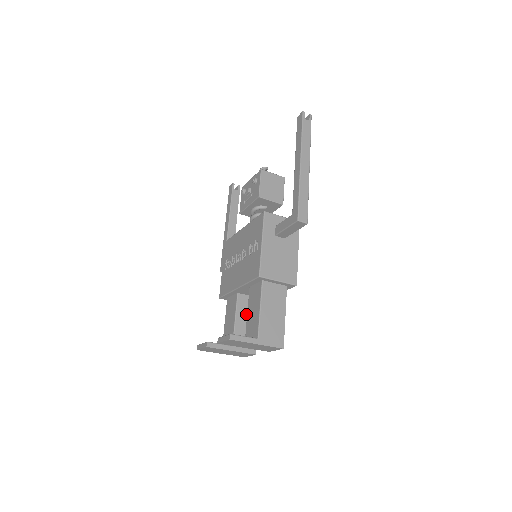
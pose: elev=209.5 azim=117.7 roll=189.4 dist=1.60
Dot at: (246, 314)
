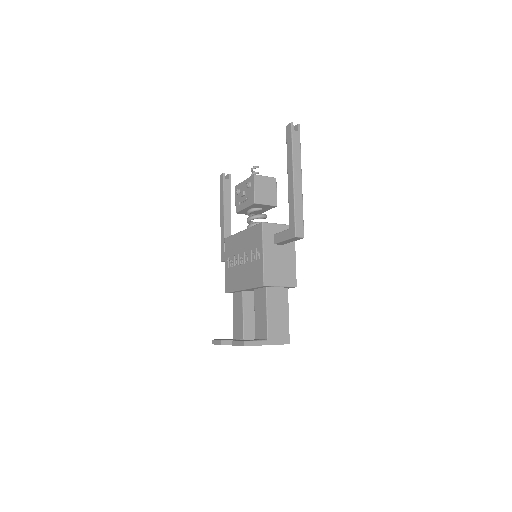
Dot at: (252, 309)
